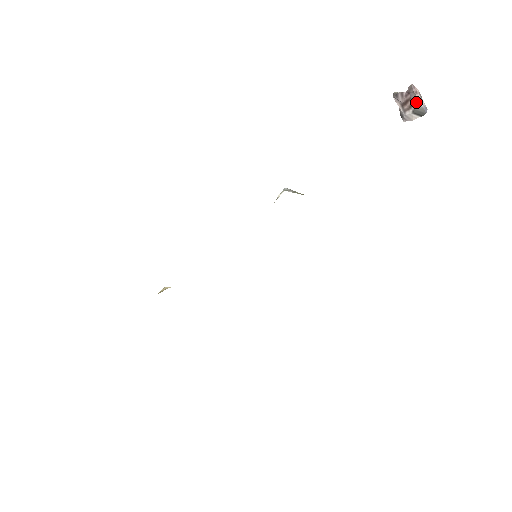
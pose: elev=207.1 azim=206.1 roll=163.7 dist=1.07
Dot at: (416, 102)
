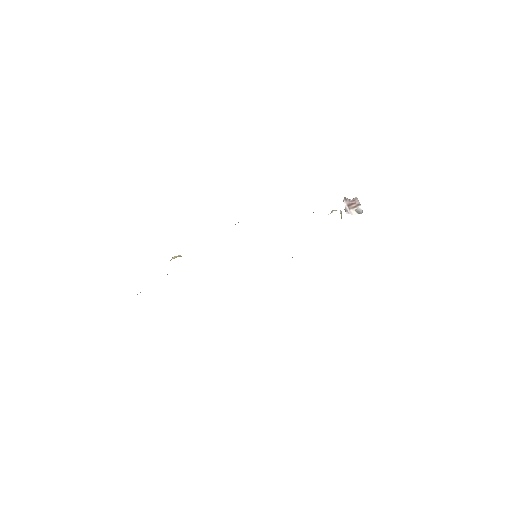
Dot at: (359, 206)
